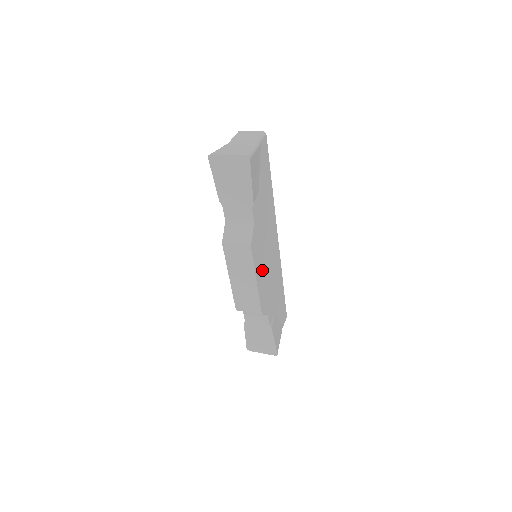
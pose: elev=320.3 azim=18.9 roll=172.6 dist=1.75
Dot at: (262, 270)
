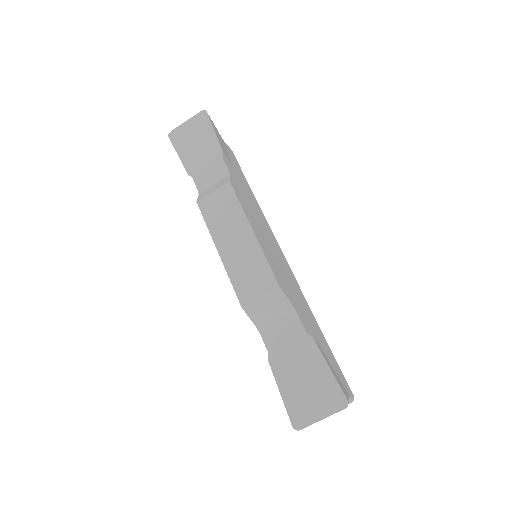
Dot at: (261, 238)
